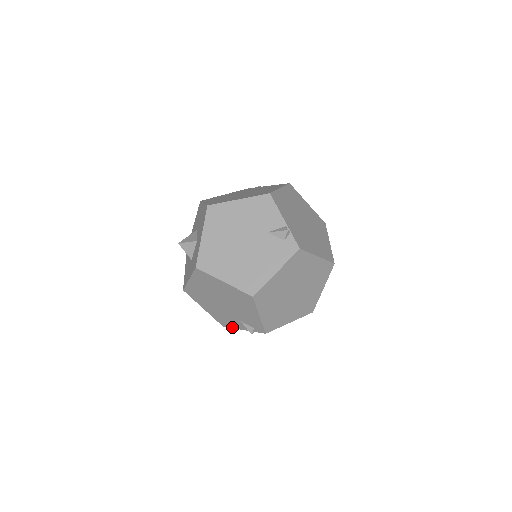
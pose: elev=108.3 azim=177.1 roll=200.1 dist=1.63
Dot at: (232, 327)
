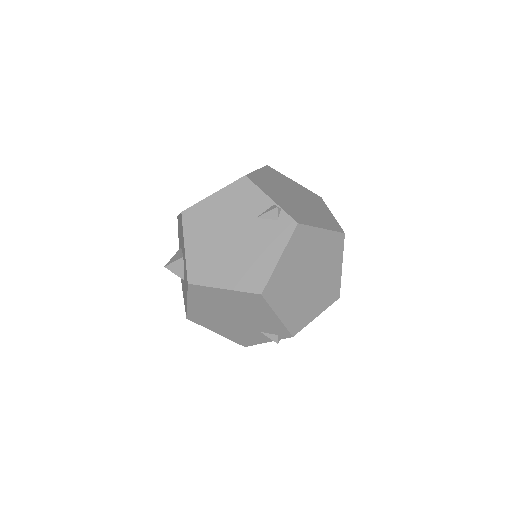
Dot at: (254, 343)
